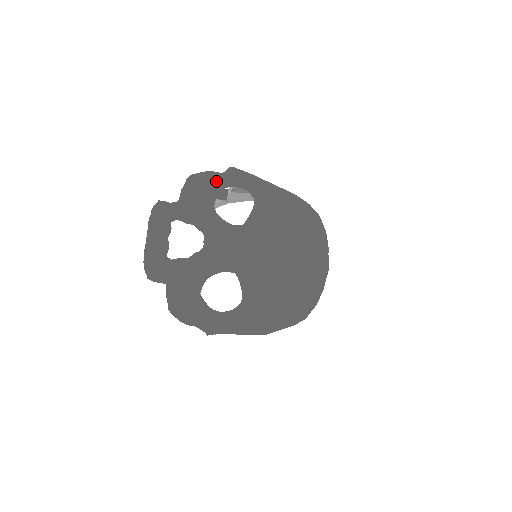
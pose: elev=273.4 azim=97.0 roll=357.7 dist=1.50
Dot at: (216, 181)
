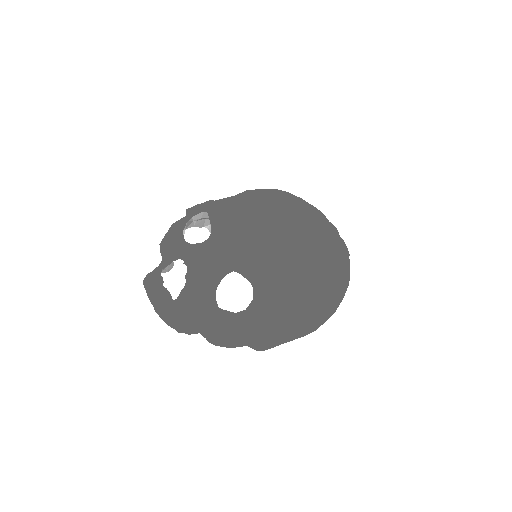
Dot at: (175, 224)
